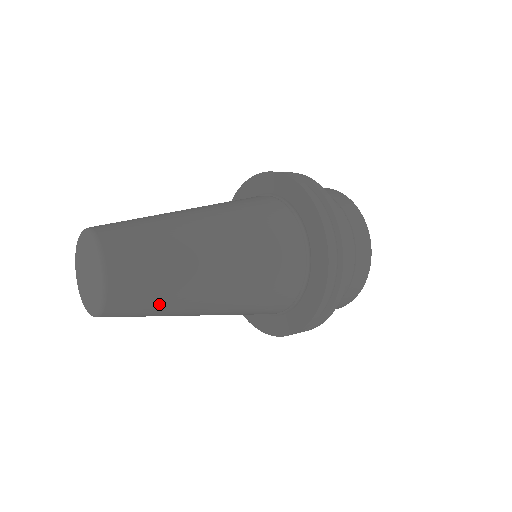
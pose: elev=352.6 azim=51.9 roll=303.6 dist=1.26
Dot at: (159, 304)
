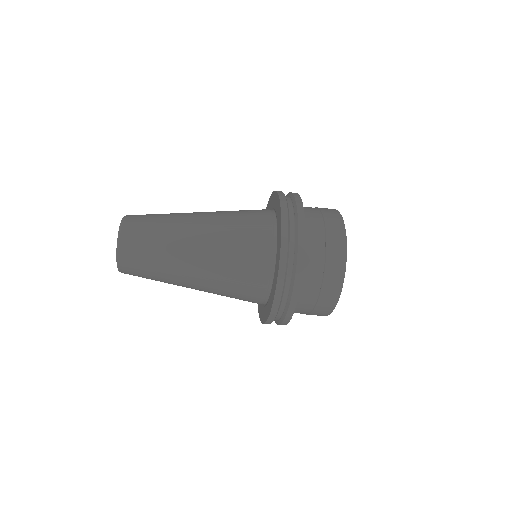
Dot at: (158, 224)
